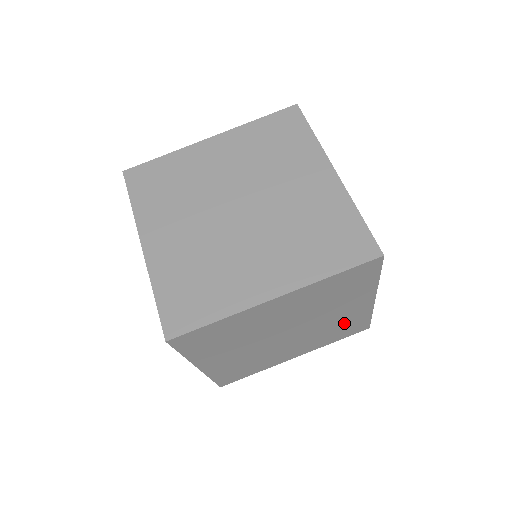
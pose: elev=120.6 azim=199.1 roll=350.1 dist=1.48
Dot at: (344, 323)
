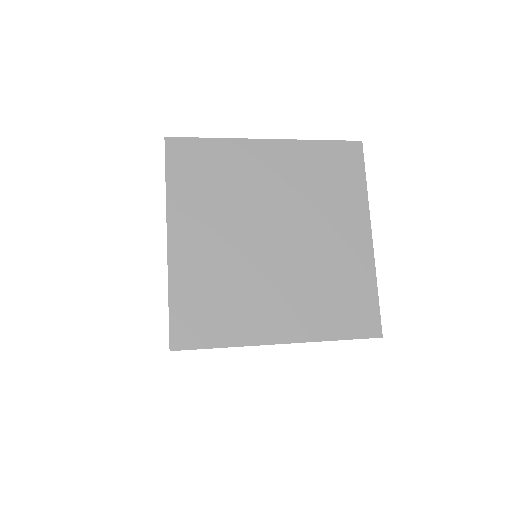
Dot at: occluded
